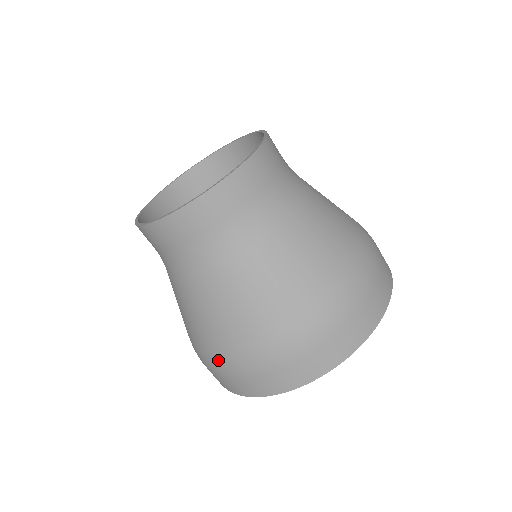
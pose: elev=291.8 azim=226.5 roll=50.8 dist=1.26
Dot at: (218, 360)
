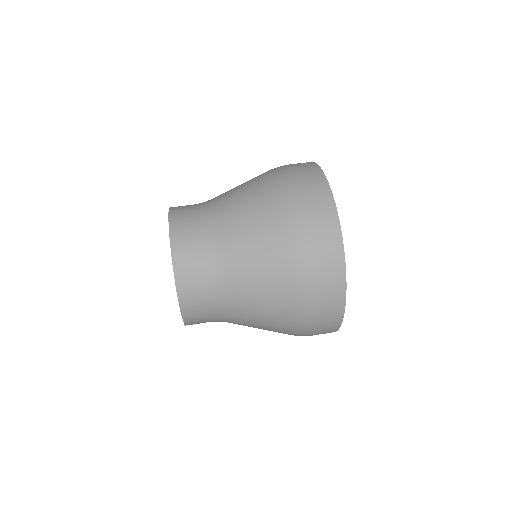
Dot at: occluded
